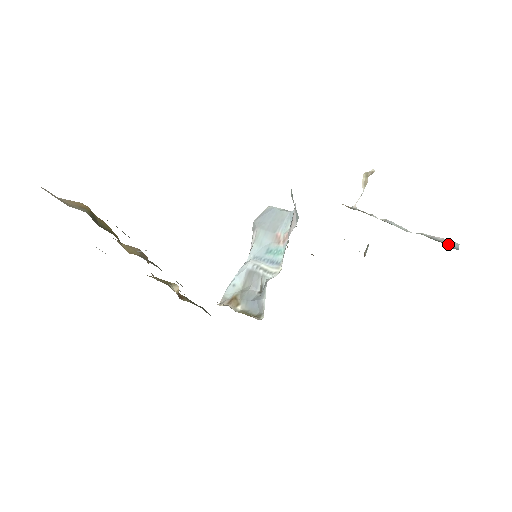
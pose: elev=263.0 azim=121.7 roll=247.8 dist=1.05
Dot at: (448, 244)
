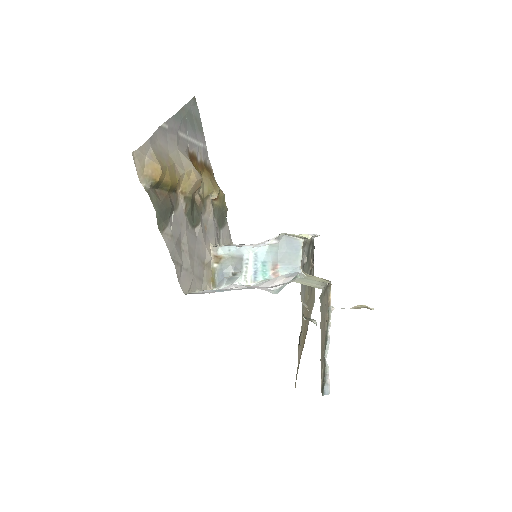
Dot at: (326, 387)
